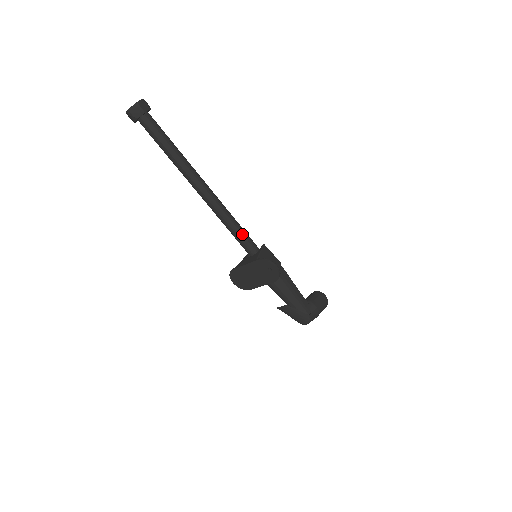
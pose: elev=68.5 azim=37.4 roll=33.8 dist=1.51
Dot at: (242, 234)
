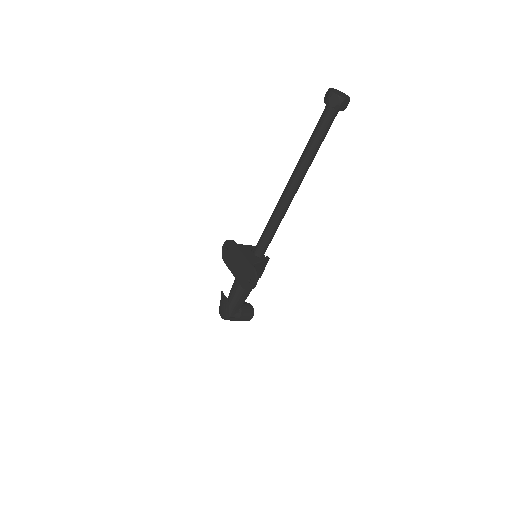
Dot at: (269, 239)
